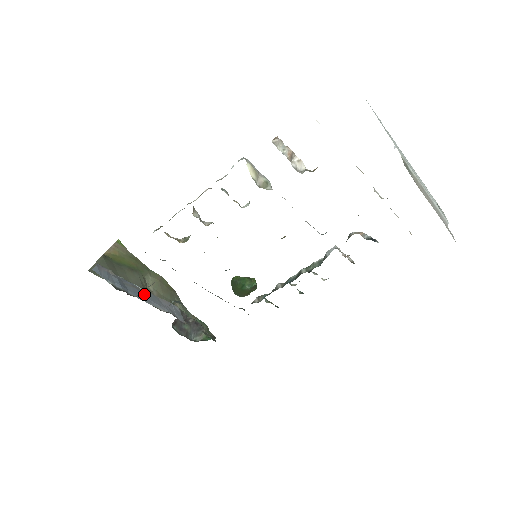
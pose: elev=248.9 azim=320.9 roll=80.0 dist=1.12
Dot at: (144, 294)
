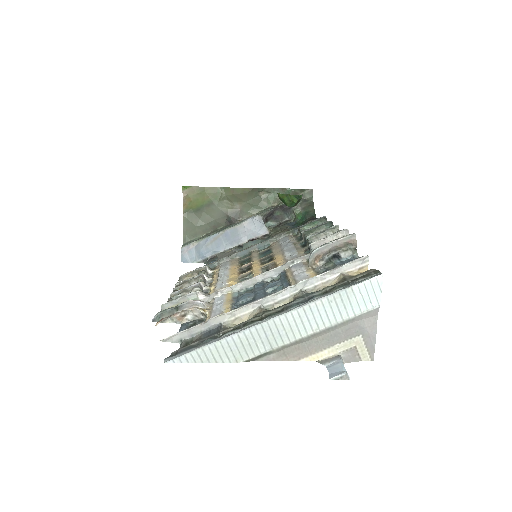
Dot at: (225, 238)
